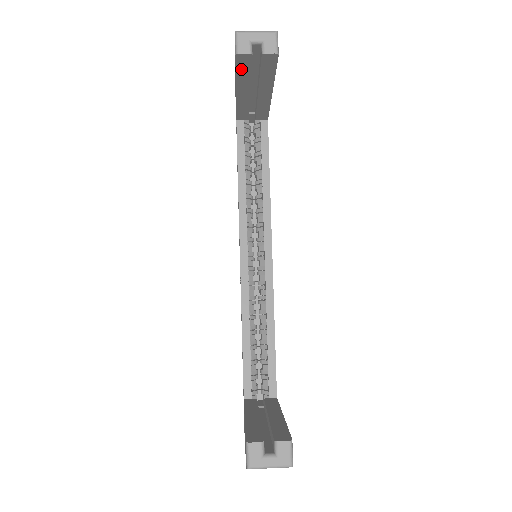
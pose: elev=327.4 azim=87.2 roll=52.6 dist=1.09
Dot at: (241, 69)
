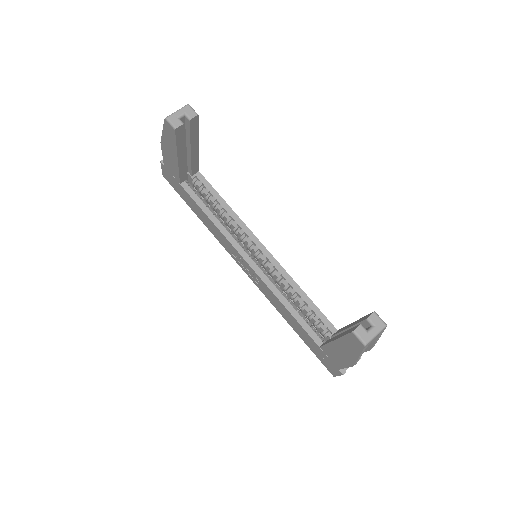
Dot at: (179, 139)
